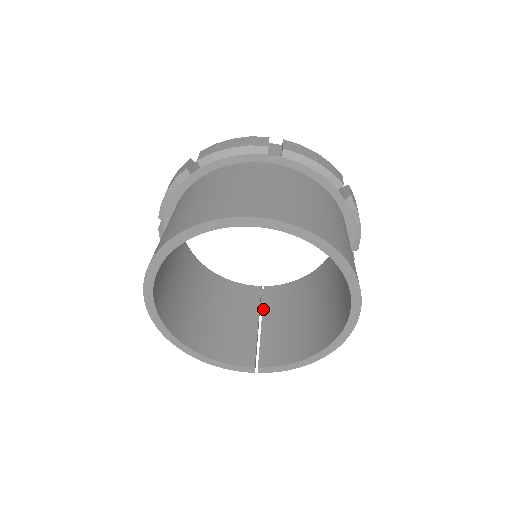
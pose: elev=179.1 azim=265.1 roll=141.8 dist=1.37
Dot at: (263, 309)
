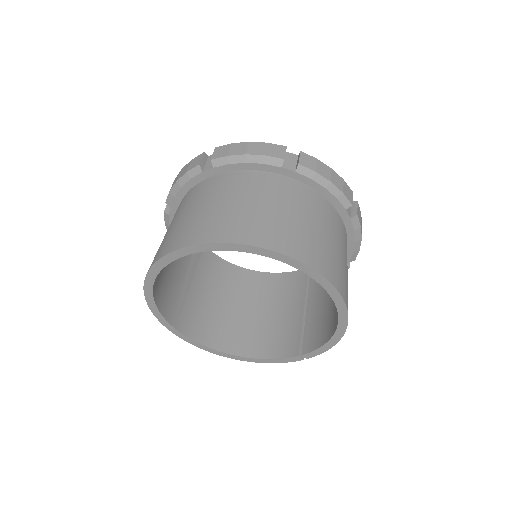
Dot at: (308, 292)
